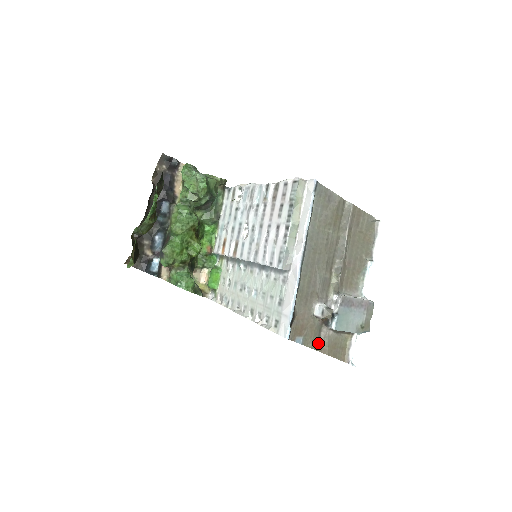
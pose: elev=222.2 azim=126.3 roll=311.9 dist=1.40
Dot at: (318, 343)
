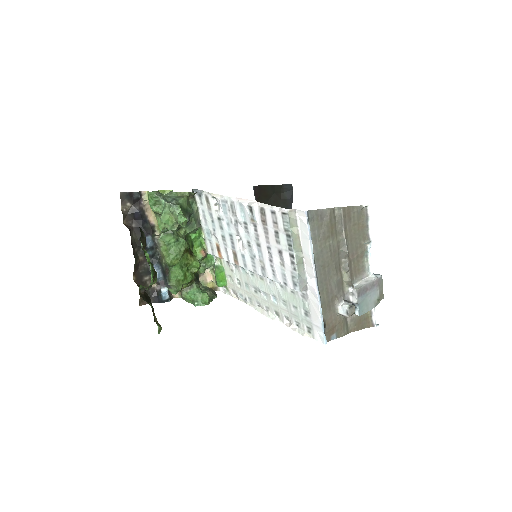
Dot at: (347, 328)
